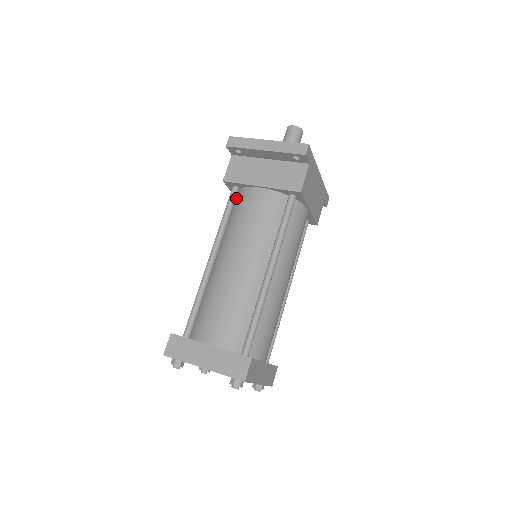
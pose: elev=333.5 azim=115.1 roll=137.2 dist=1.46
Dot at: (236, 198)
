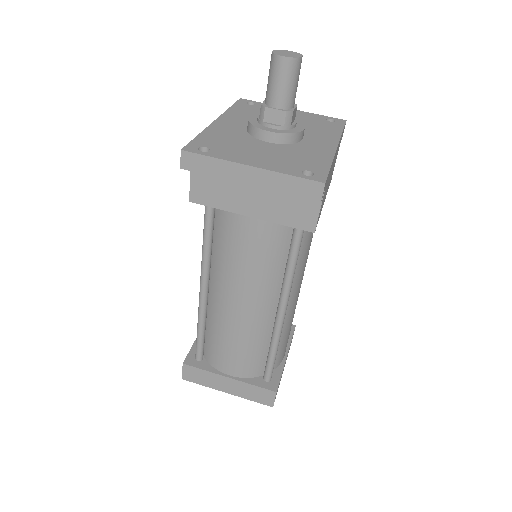
Dot at: (214, 211)
